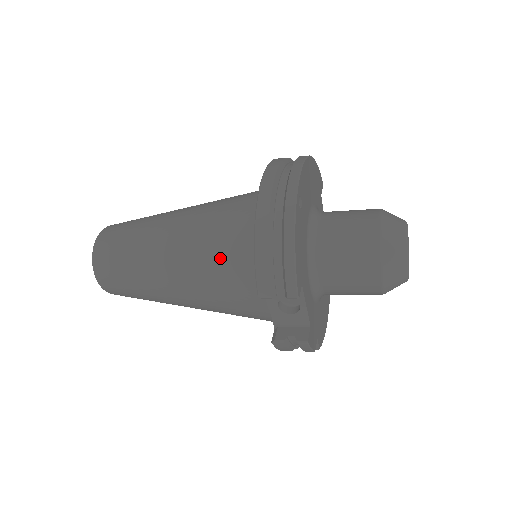
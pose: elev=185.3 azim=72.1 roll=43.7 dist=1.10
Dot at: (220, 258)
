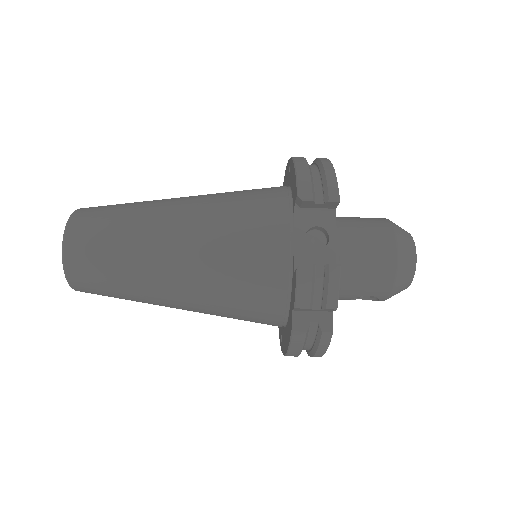
Dot at: (243, 201)
